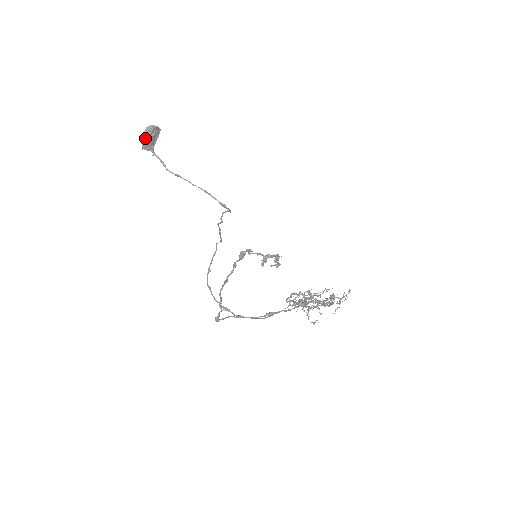
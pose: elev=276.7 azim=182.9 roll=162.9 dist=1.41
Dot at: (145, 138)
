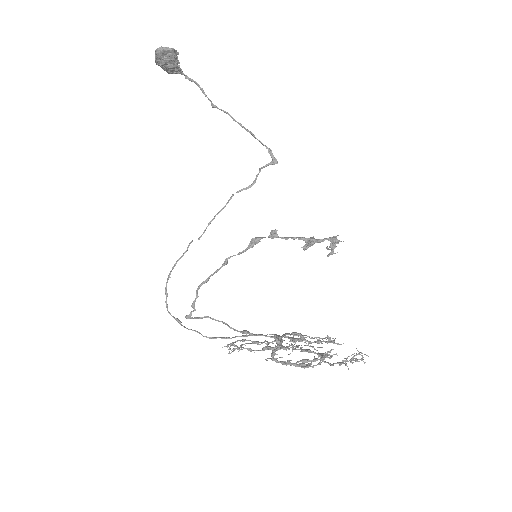
Dot at: (160, 65)
